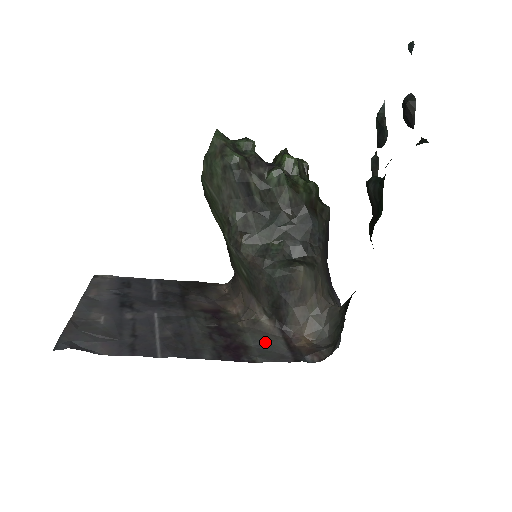
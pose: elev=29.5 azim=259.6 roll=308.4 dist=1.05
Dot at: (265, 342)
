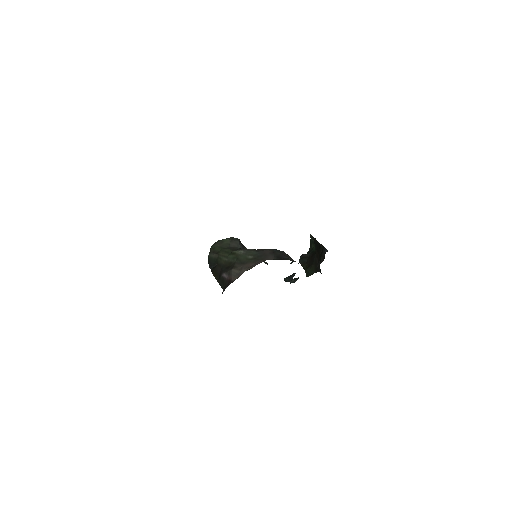
Dot at: occluded
